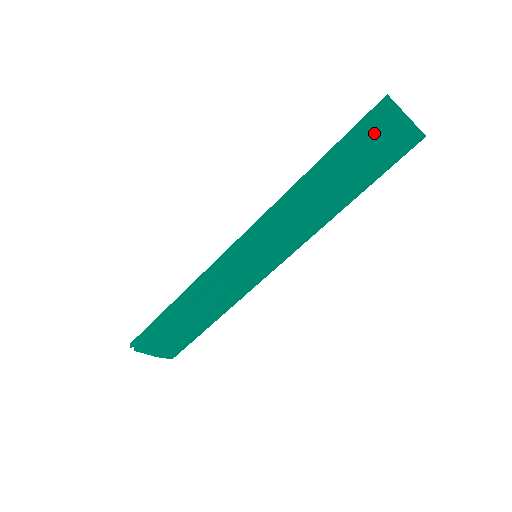
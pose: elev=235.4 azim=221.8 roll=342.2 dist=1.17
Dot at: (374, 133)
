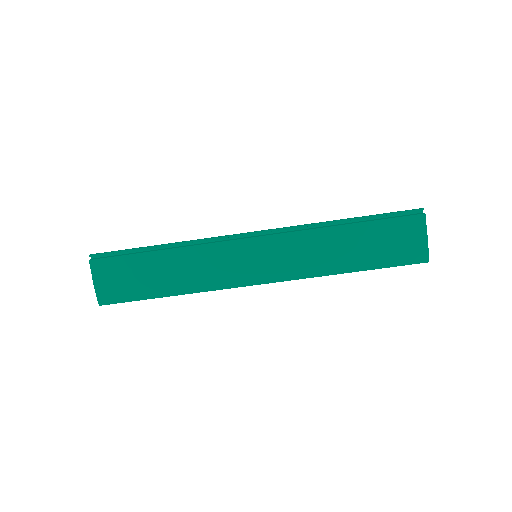
Dot at: (401, 224)
